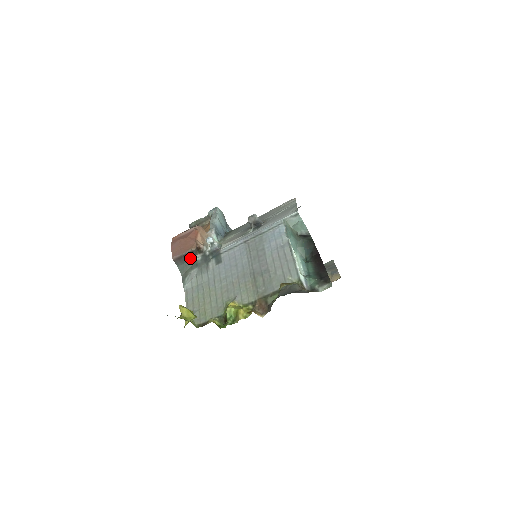
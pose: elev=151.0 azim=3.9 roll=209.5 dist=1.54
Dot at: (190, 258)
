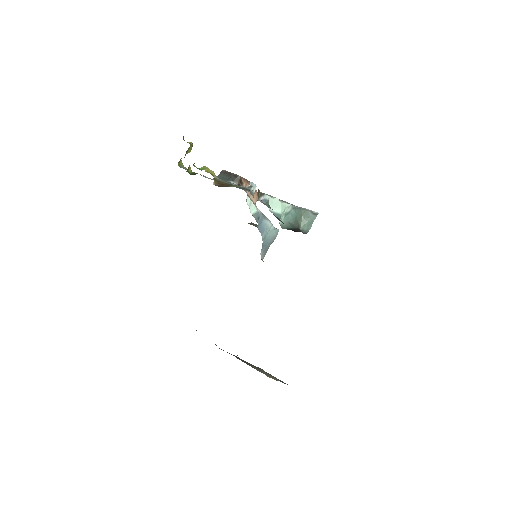
Dot at: (230, 179)
